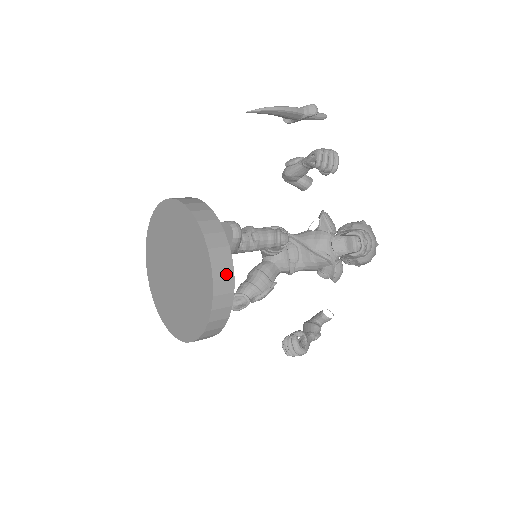
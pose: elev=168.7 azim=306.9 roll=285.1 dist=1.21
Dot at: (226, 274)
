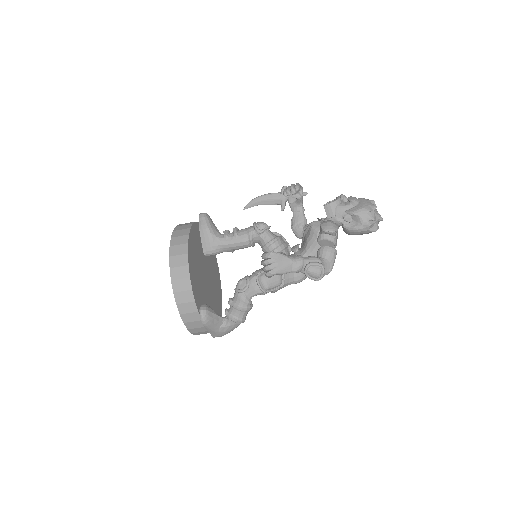
Dot at: (187, 224)
